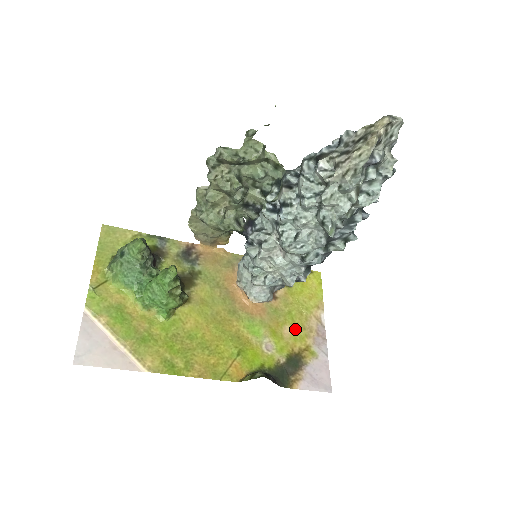
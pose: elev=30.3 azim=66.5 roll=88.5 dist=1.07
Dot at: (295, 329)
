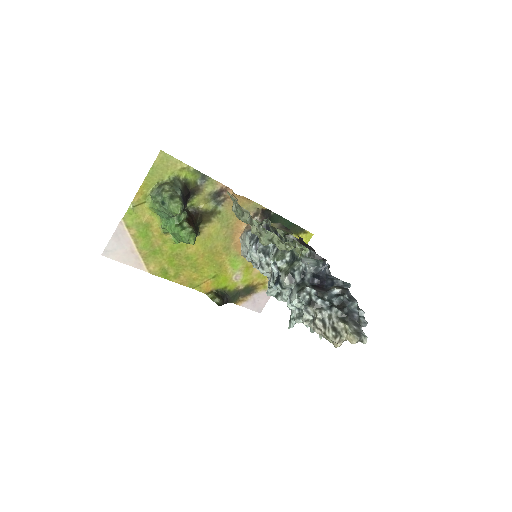
Dot at: occluded
